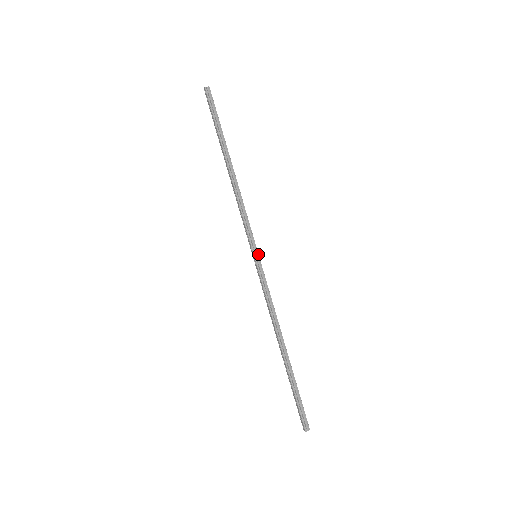
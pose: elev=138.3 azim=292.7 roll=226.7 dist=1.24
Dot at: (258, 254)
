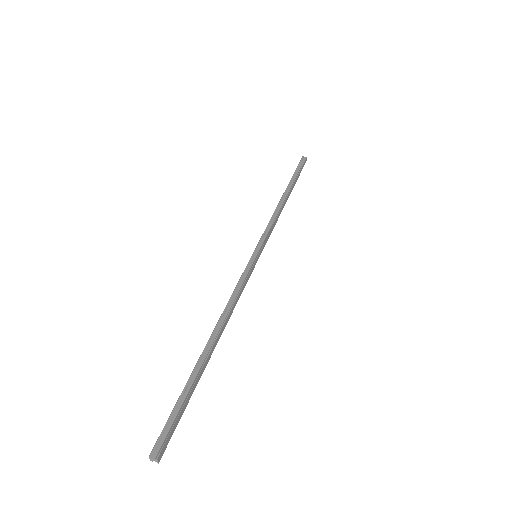
Dot at: (259, 253)
